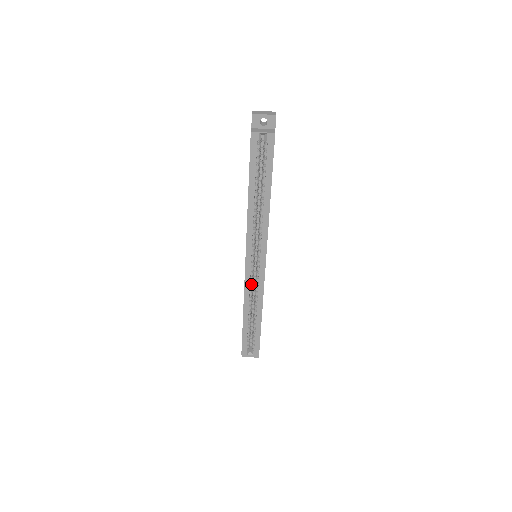
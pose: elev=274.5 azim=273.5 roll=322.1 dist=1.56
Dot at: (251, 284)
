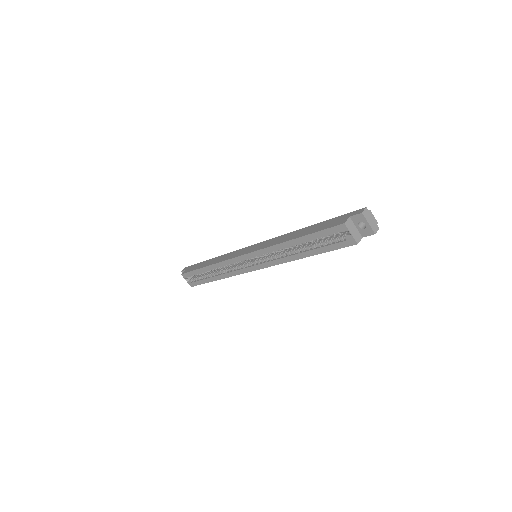
Dot at: (232, 264)
